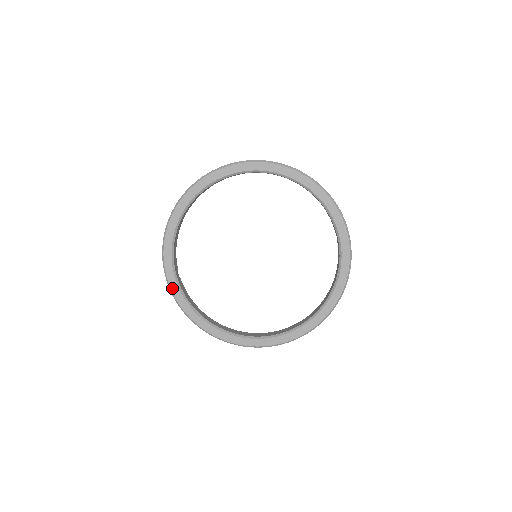
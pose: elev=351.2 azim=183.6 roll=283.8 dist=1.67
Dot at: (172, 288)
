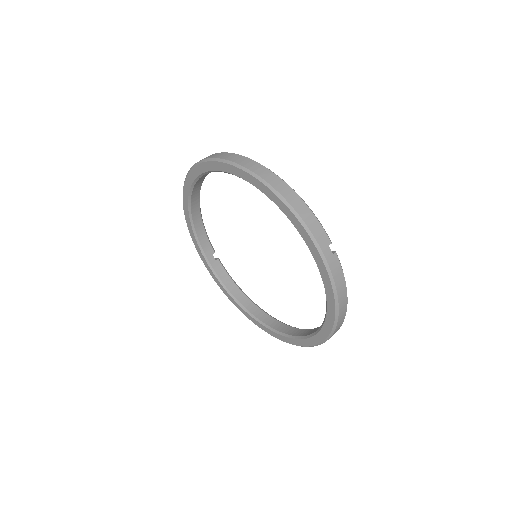
Dot at: (209, 272)
